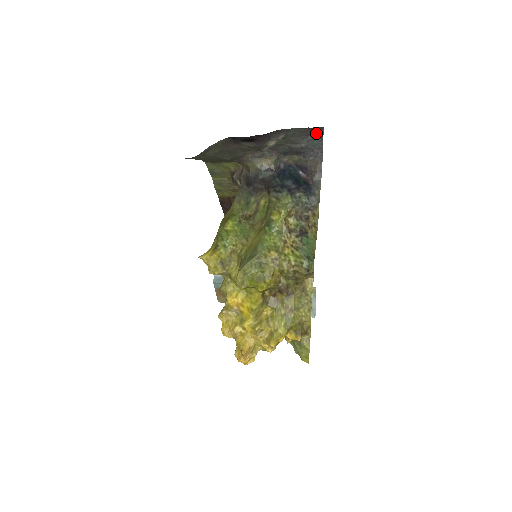
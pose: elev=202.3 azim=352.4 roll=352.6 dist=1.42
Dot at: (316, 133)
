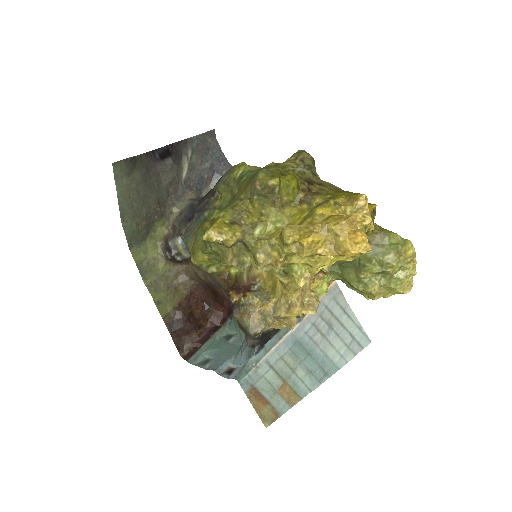
Dot at: (213, 143)
